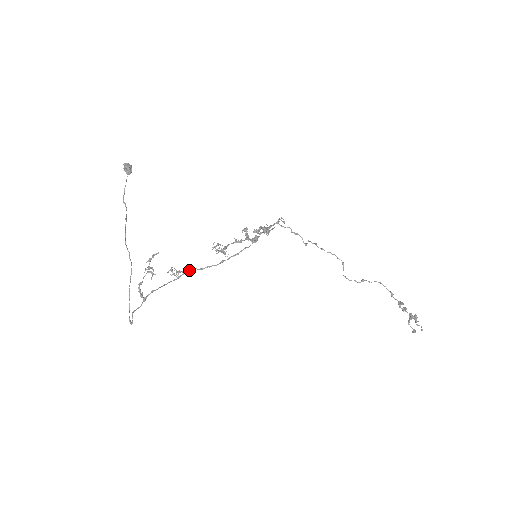
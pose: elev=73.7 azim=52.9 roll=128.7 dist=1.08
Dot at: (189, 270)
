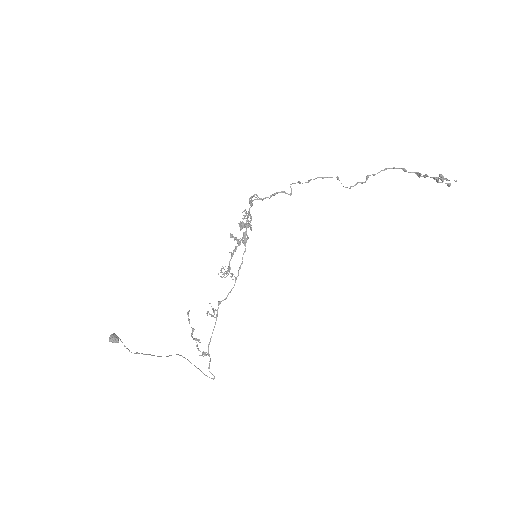
Dot at: occluded
